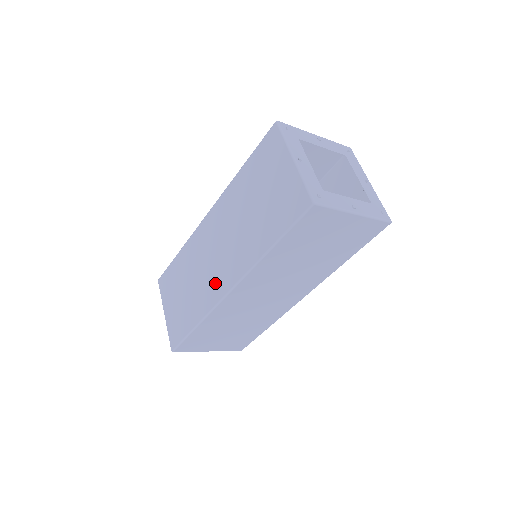
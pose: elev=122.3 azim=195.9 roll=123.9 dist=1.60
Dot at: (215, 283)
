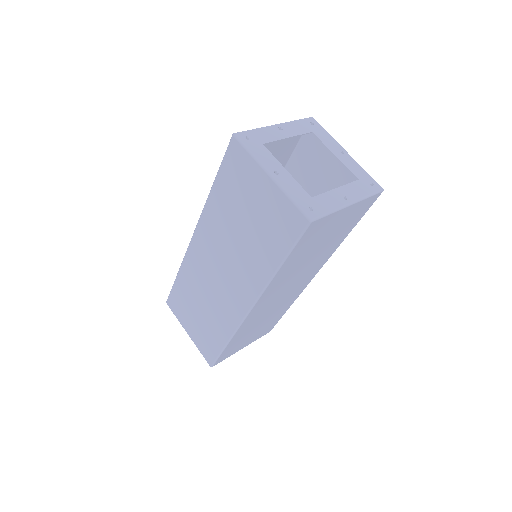
Dot at: (231, 304)
